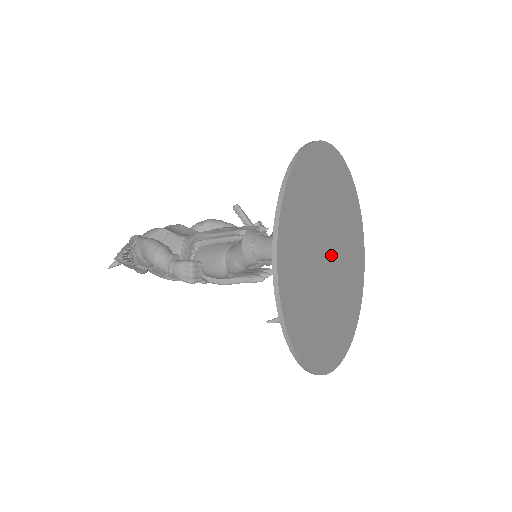
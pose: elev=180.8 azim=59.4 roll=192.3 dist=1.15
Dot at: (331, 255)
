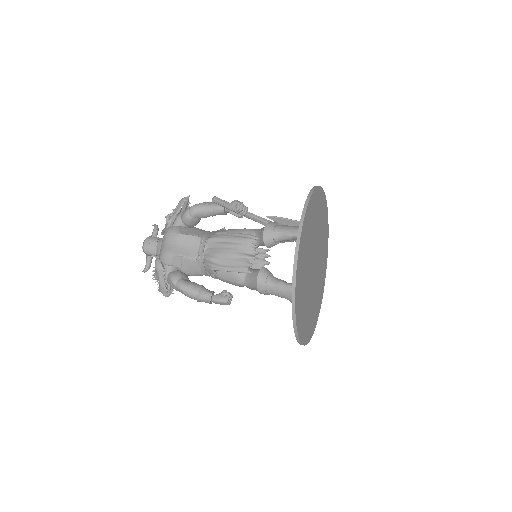
Dot at: (314, 264)
